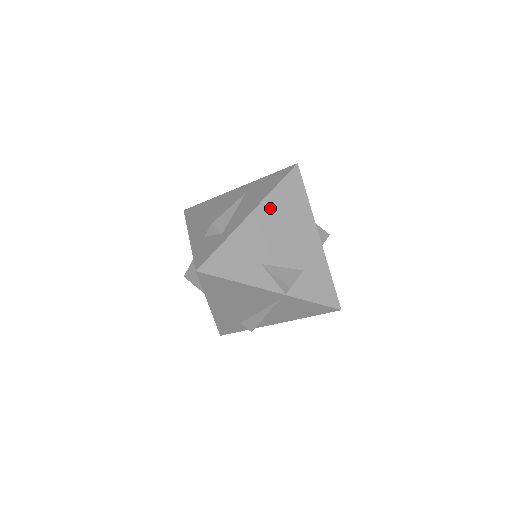
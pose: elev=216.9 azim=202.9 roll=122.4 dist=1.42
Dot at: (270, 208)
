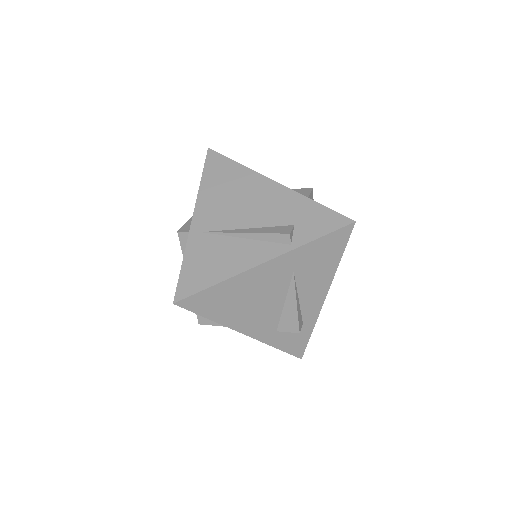
Dot at: occluded
